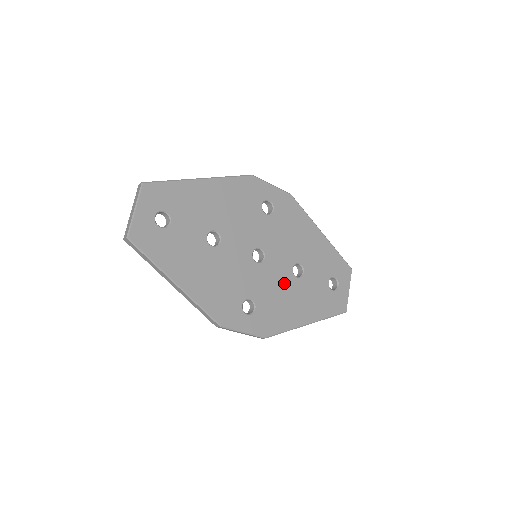
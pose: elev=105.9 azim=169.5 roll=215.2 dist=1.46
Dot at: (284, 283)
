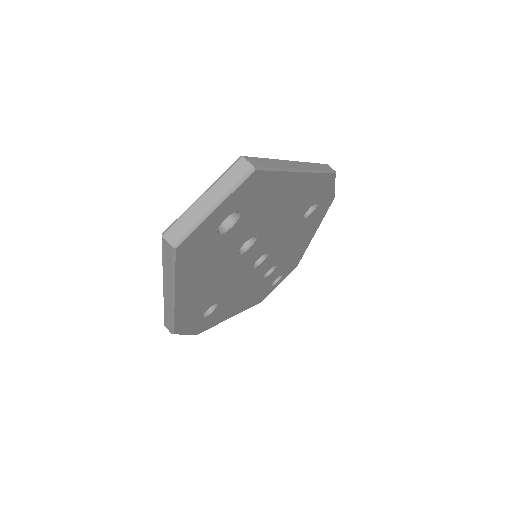
Dot at: (251, 284)
